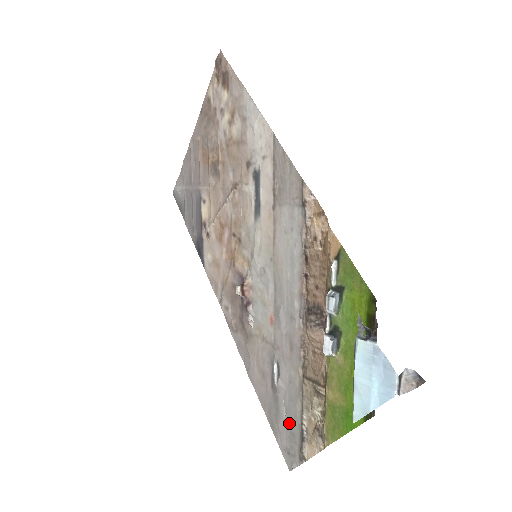
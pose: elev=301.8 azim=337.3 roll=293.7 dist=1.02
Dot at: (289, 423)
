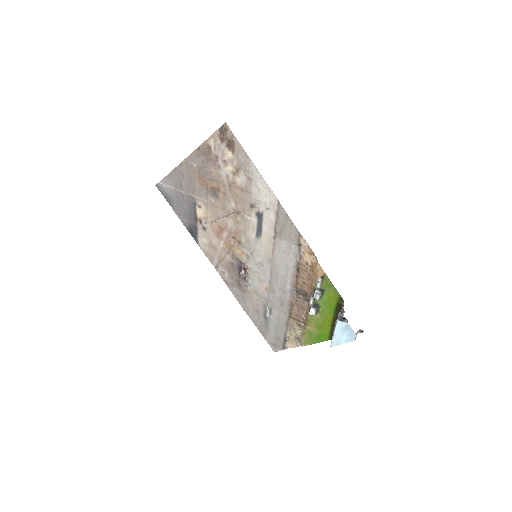
Dot at: (276, 334)
